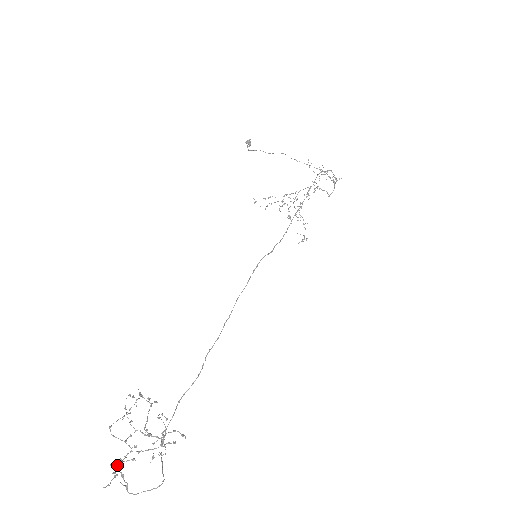
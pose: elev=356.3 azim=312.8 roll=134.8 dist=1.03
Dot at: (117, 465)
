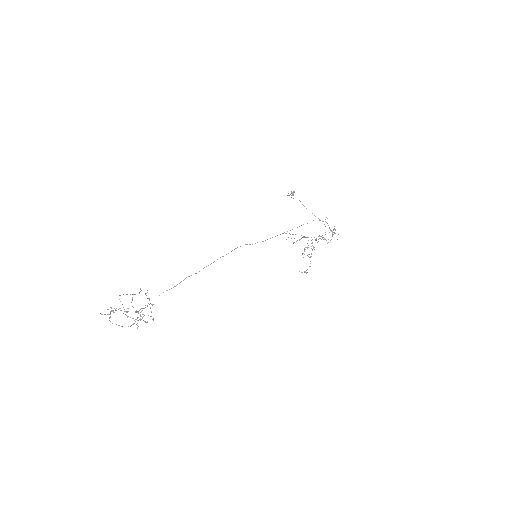
Dot at: occluded
